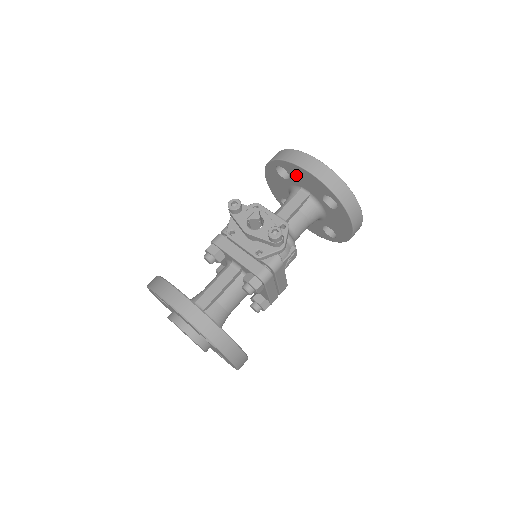
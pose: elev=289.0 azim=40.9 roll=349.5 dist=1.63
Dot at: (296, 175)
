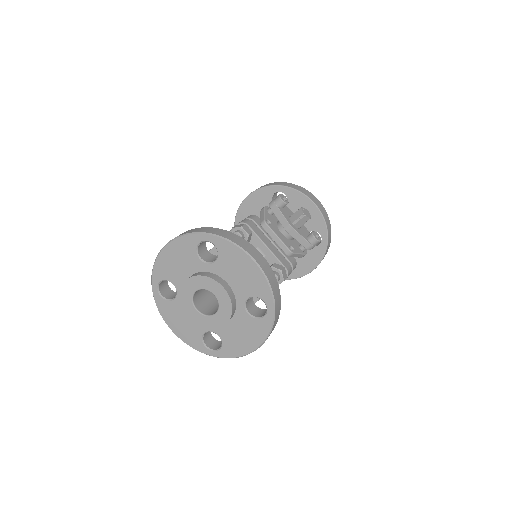
Dot at: (297, 206)
